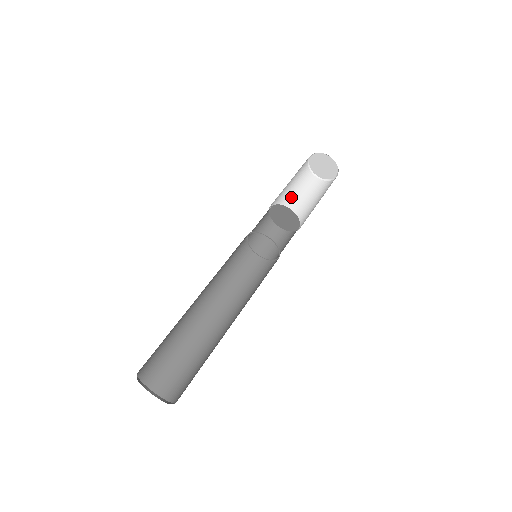
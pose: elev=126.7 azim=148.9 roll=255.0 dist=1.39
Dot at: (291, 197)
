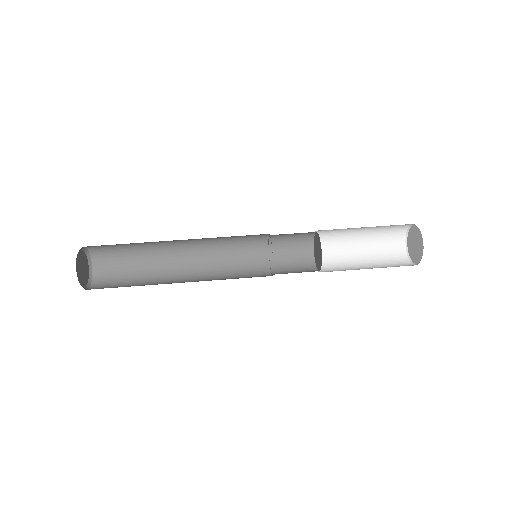
Dot at: (357, 235)
